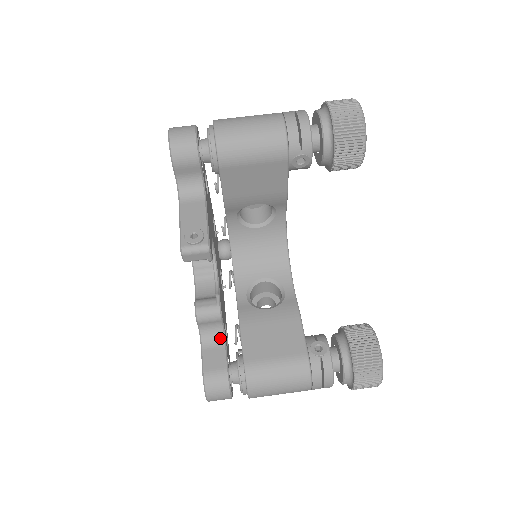
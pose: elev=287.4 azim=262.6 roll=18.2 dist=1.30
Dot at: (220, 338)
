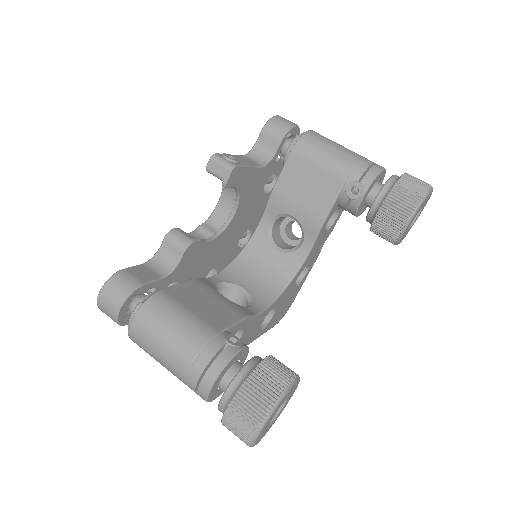
Dot at: (165, 271)
